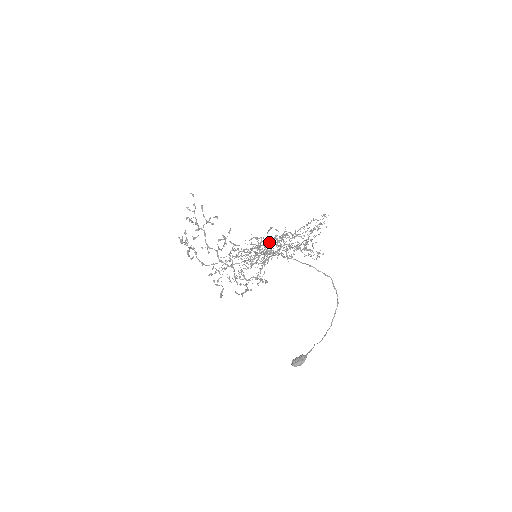
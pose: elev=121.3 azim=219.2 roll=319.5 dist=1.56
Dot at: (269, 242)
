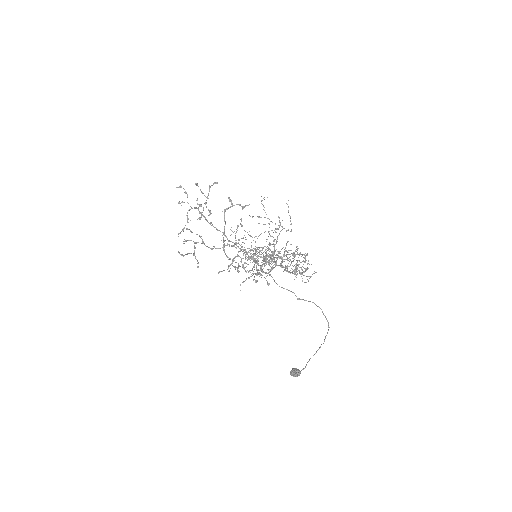
Dot at: occluded
